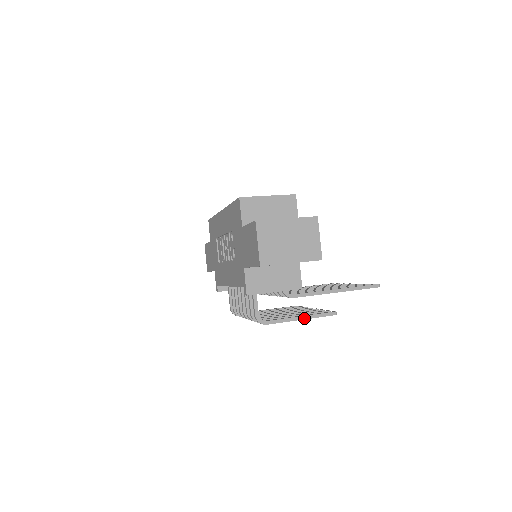
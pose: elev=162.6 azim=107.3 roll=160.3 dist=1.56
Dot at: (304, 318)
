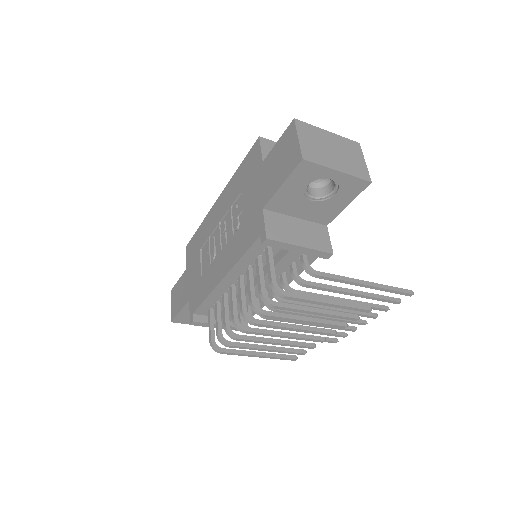
Dot at: (333, 303)
